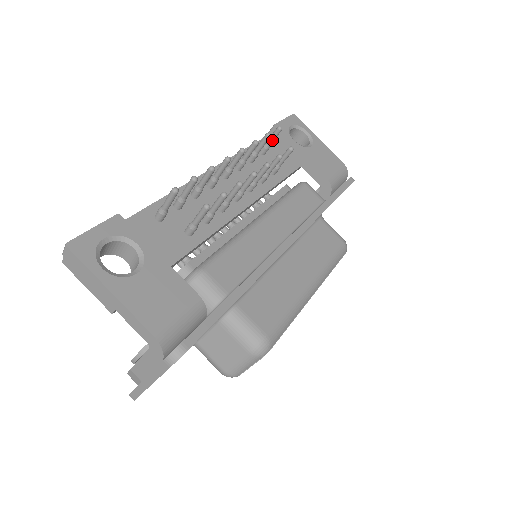
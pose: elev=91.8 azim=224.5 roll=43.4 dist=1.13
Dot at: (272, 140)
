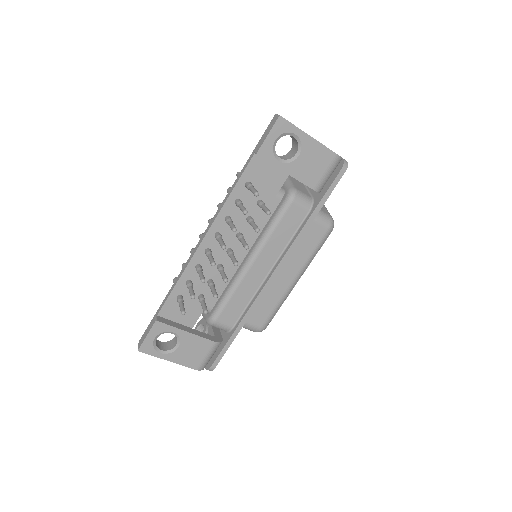
Dot at: occluded
